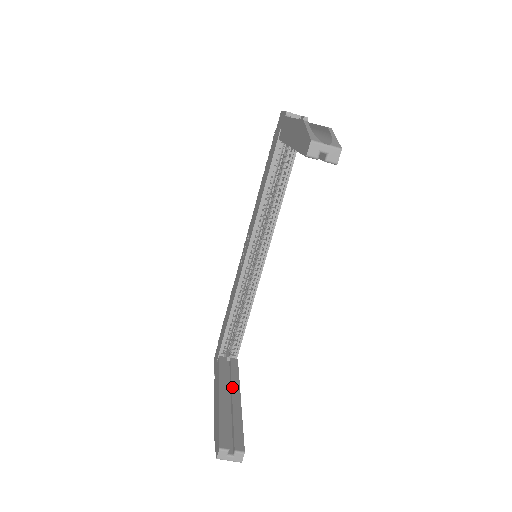
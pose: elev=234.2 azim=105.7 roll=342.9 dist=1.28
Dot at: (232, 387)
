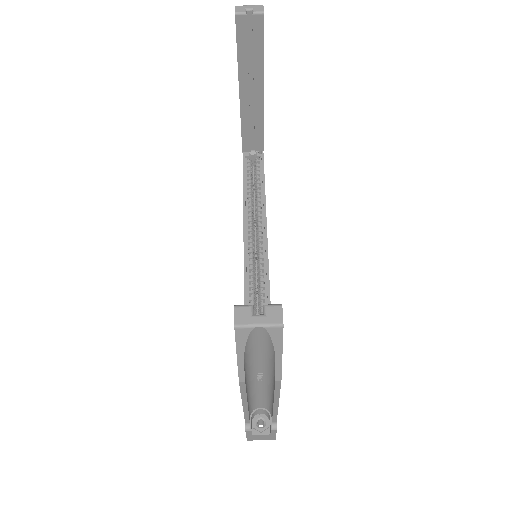
Dot at: occluded
